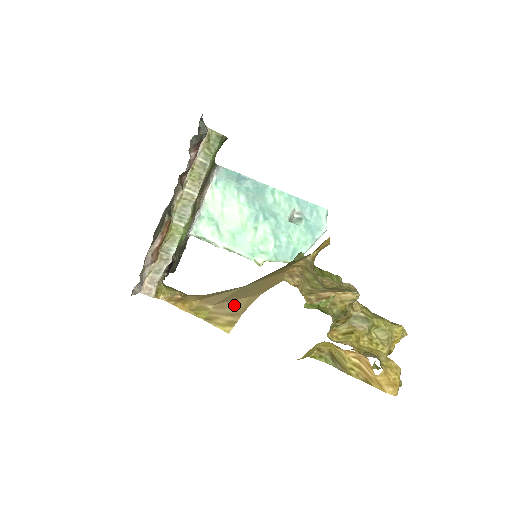
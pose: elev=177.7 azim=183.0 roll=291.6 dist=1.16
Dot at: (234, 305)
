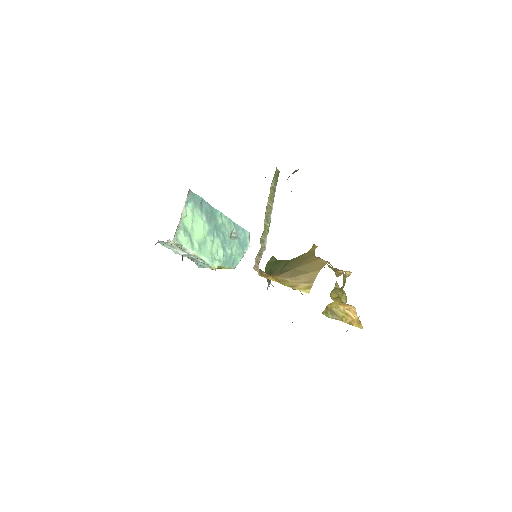
Dot at: (305, 277)
